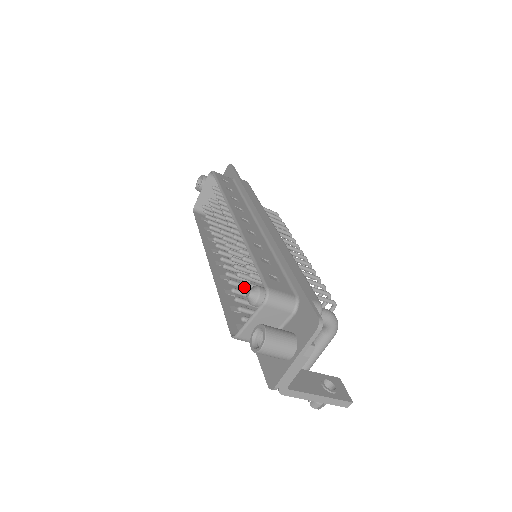
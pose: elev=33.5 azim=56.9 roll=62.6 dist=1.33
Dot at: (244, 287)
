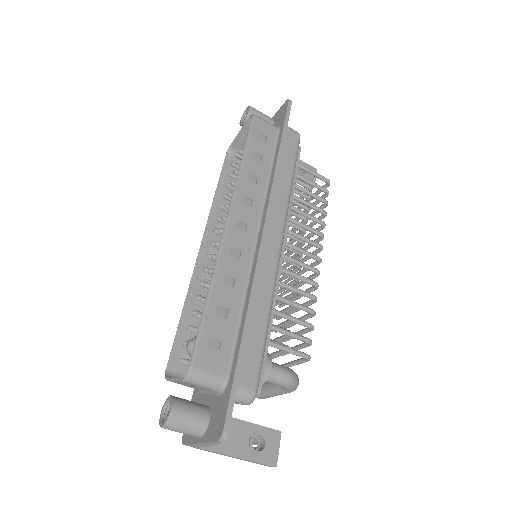
Dot at: occluded
